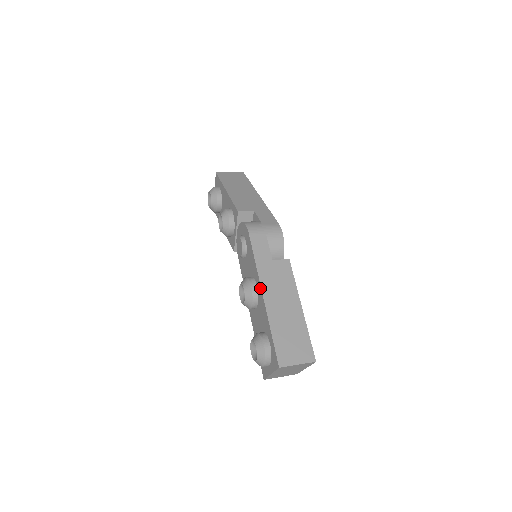
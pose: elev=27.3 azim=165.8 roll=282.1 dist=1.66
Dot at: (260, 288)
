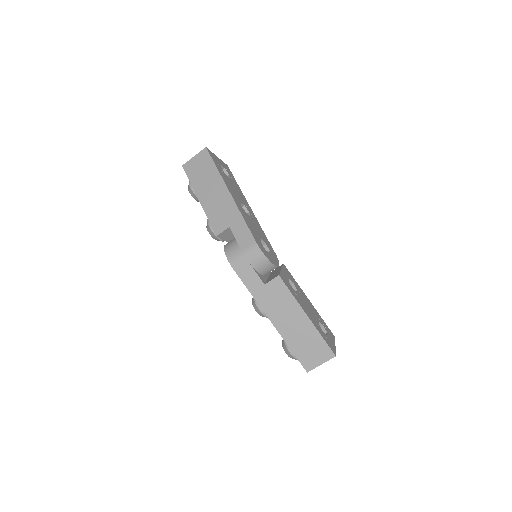
Dot at: occluded
